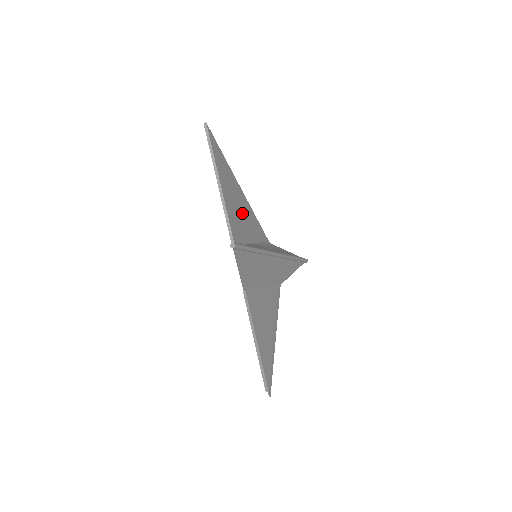
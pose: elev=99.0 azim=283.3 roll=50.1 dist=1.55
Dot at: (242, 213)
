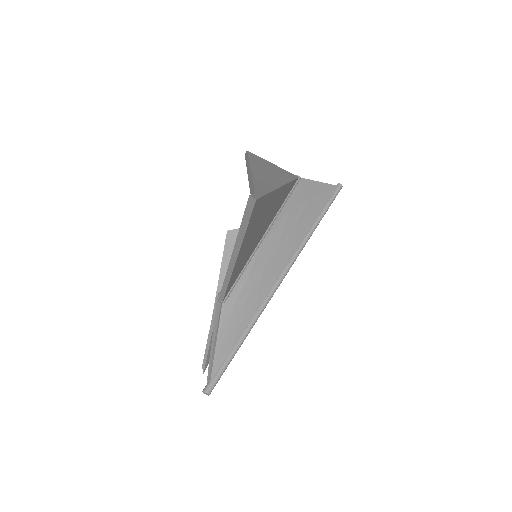
Dot at: (262, 229)
